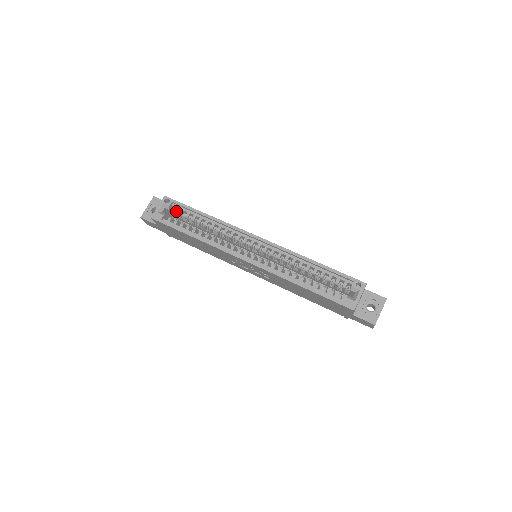
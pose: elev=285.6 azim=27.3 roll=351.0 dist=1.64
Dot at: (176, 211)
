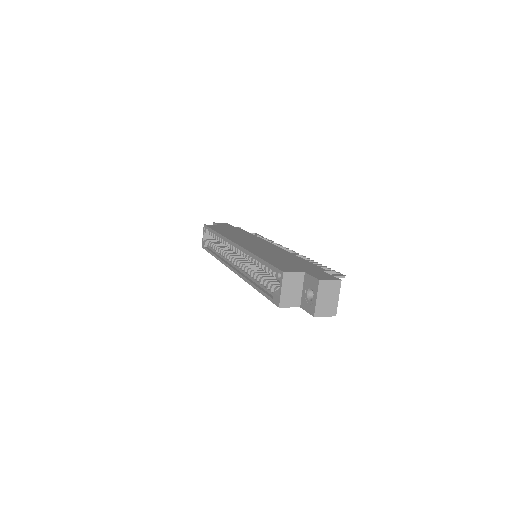
Dot at: occluded
